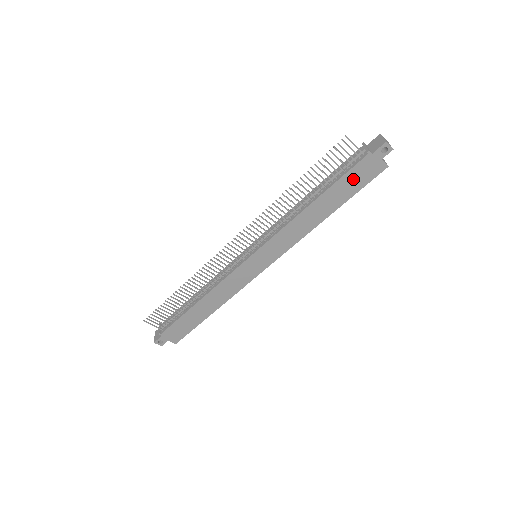
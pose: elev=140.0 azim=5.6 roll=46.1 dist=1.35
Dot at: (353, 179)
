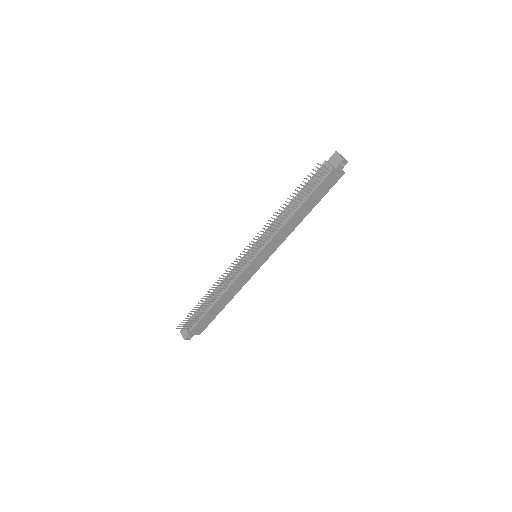
Dot at: (323, 188)
